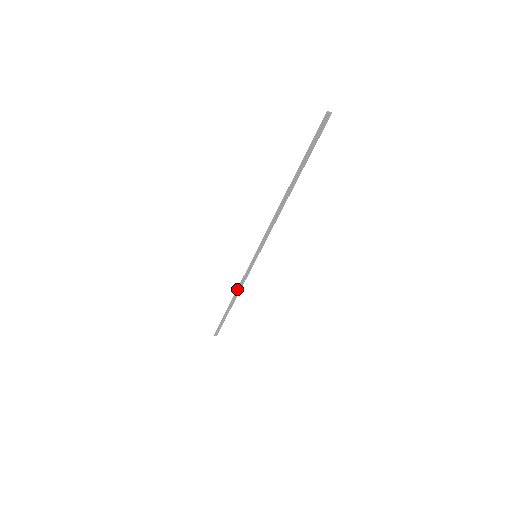
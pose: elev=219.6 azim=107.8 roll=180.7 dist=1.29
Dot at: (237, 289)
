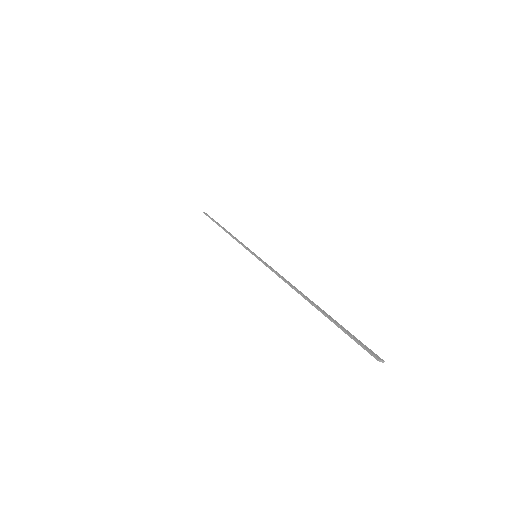
Dot at: (231, 236)
